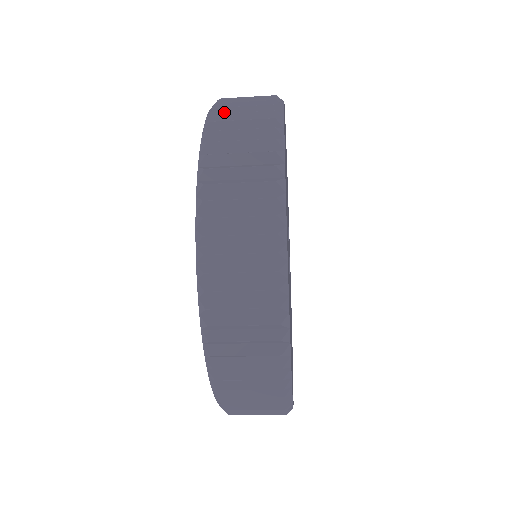
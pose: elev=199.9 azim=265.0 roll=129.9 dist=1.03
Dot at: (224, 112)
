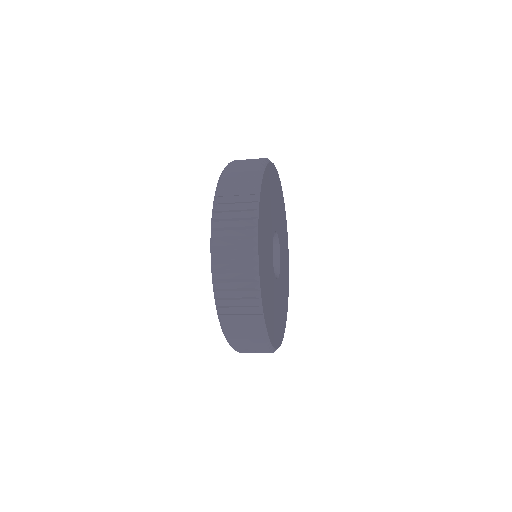
Dot at: (225, 192)
